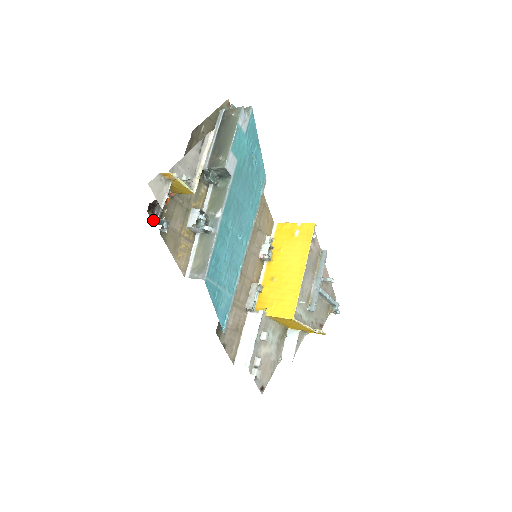
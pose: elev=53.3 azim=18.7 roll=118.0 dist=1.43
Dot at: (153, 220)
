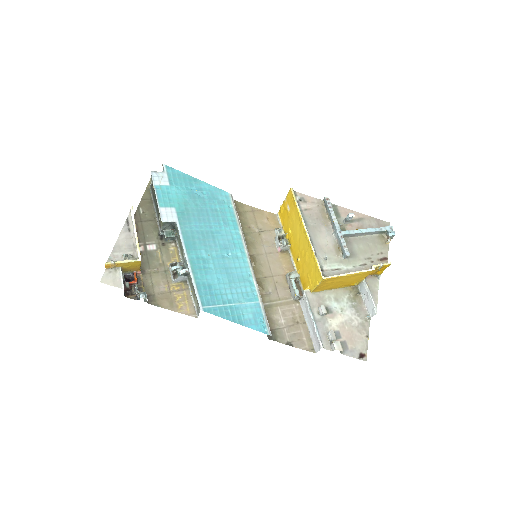
Dot at: (136, 299)
